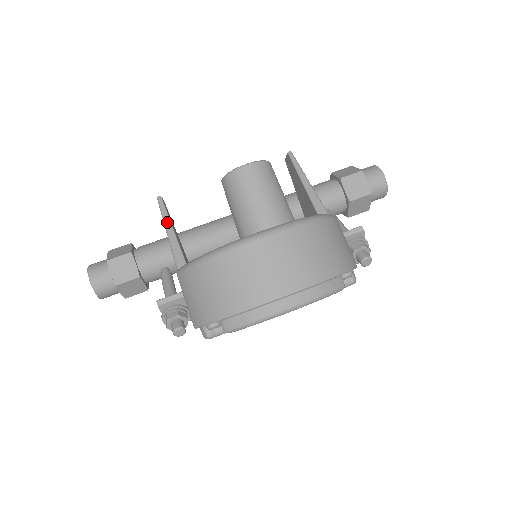
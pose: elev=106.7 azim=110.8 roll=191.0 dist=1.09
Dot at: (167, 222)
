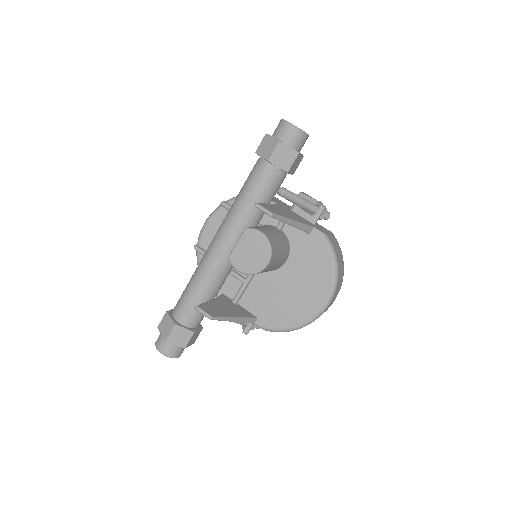
Dot at: (230, 320)
